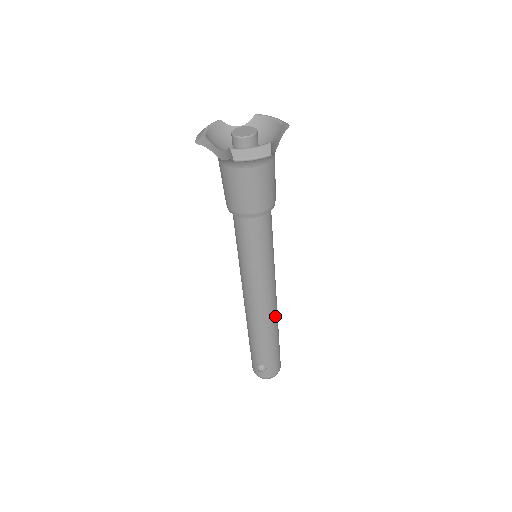
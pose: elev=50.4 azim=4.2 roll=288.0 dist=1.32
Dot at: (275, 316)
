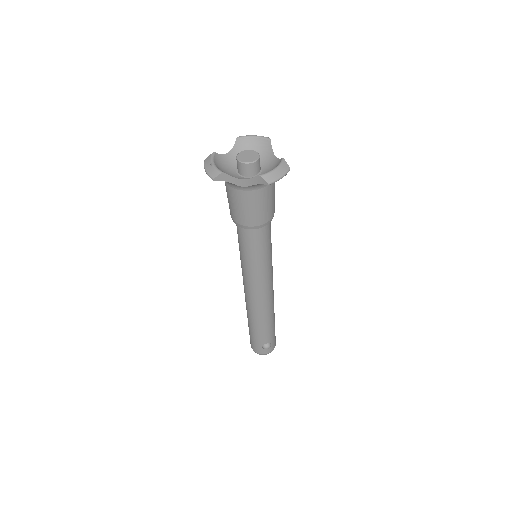
Dot at: occluded
